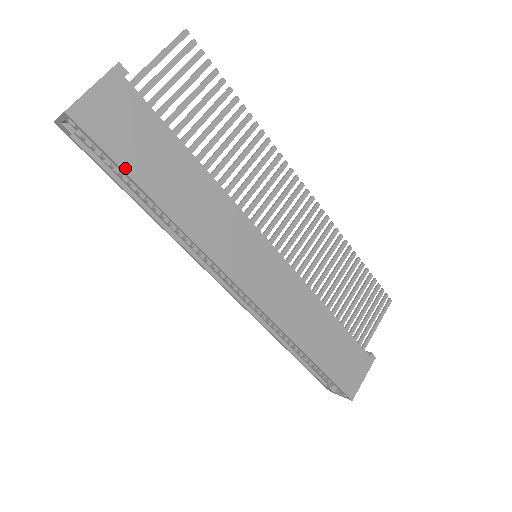
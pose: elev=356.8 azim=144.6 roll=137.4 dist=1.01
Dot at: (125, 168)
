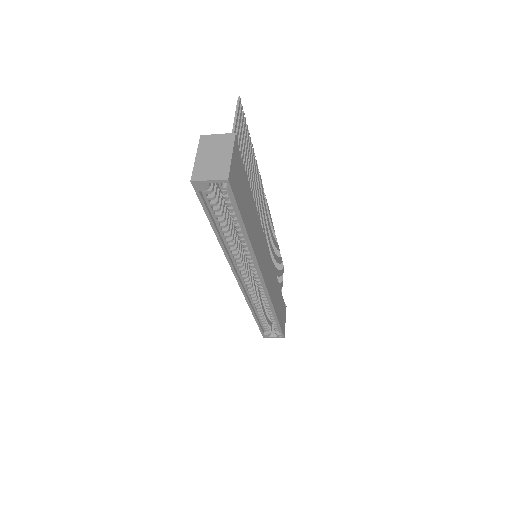
Dot at: (241, 213)
